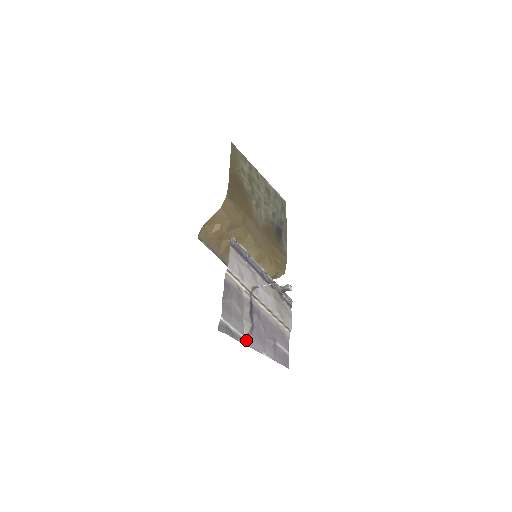
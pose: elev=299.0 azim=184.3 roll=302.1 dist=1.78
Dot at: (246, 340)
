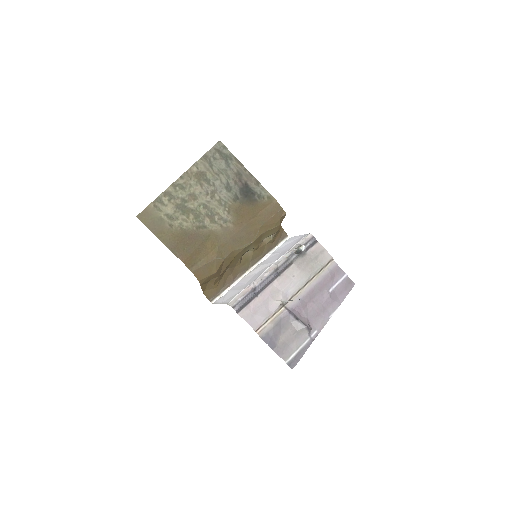
Dot at: (312, 336)
